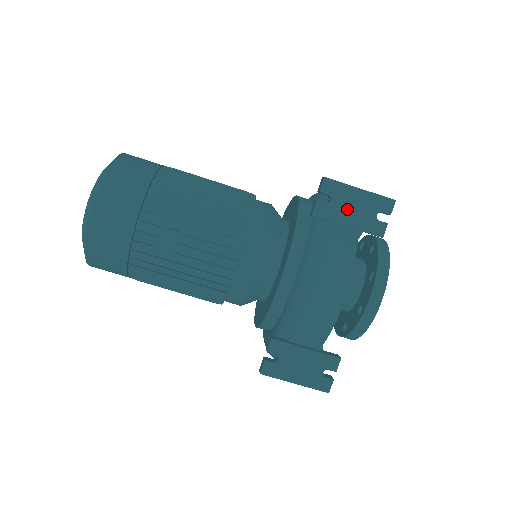
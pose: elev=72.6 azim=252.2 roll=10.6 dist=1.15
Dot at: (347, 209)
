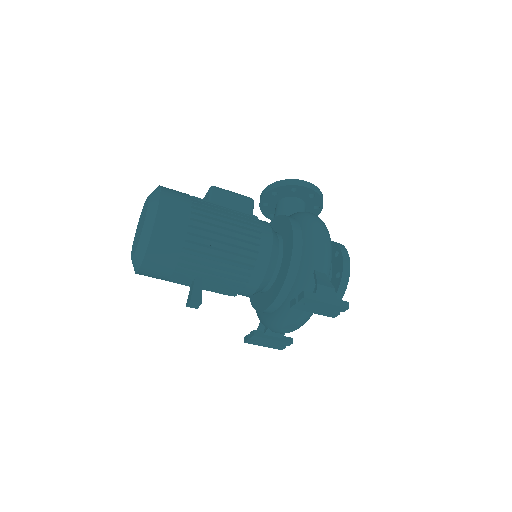
Dot at: (315, 308)
